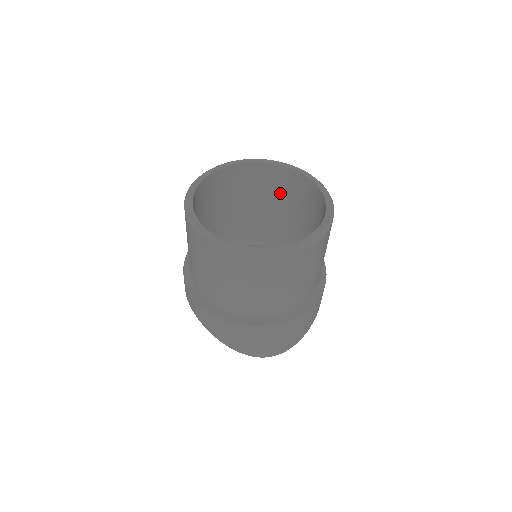
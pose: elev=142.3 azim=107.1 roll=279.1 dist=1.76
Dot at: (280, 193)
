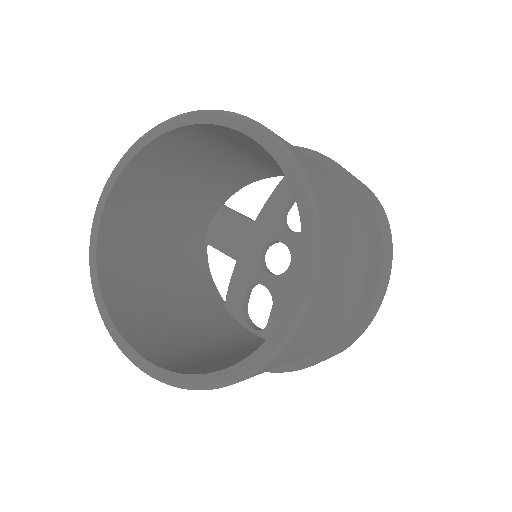
Dot at: occluded
